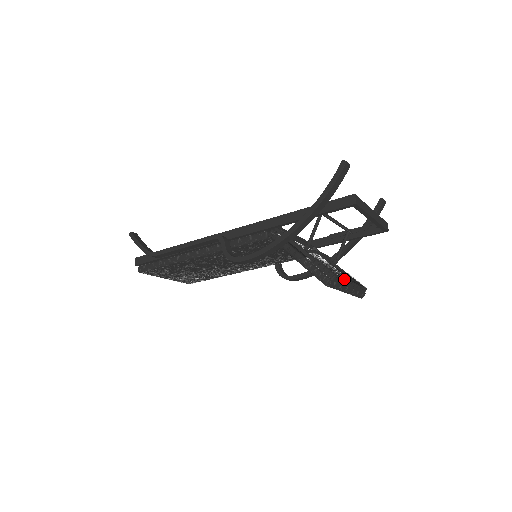
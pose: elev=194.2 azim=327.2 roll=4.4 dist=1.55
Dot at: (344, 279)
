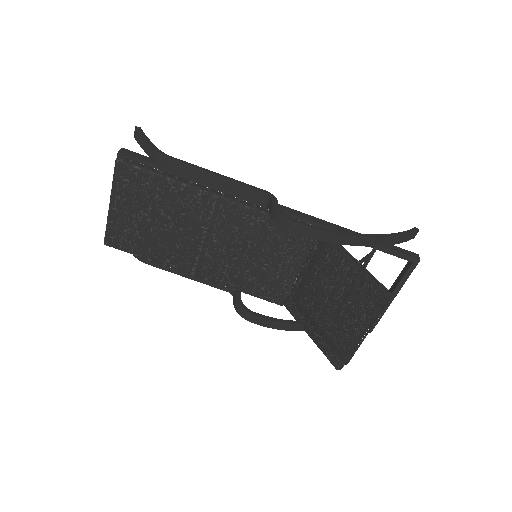
Dot at: occluded
